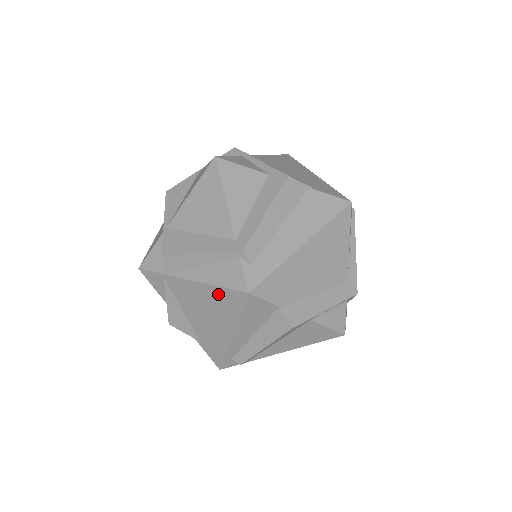
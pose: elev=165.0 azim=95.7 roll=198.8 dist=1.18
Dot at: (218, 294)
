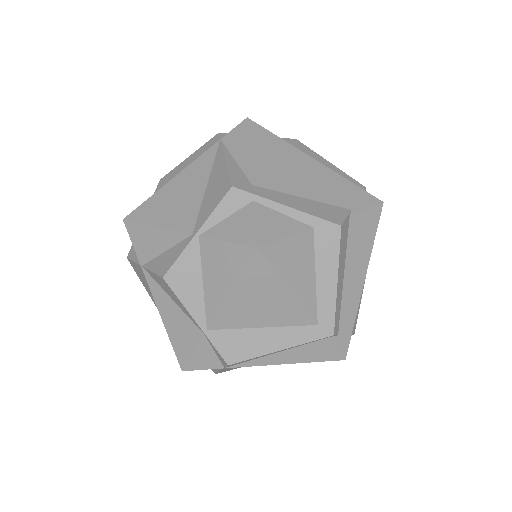
Dot at: occluded
